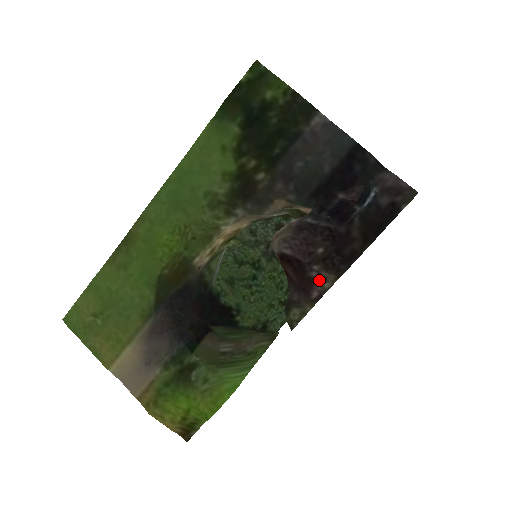
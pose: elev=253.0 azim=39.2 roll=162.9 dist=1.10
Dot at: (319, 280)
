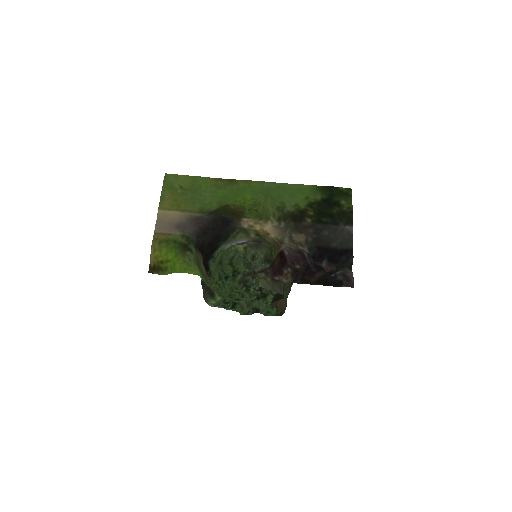
Dot at: (284, 276)
